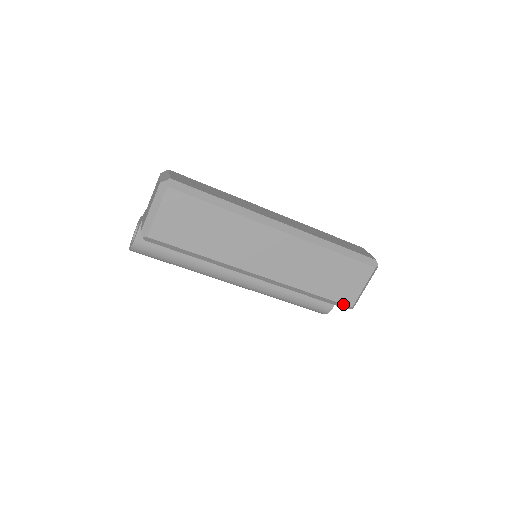
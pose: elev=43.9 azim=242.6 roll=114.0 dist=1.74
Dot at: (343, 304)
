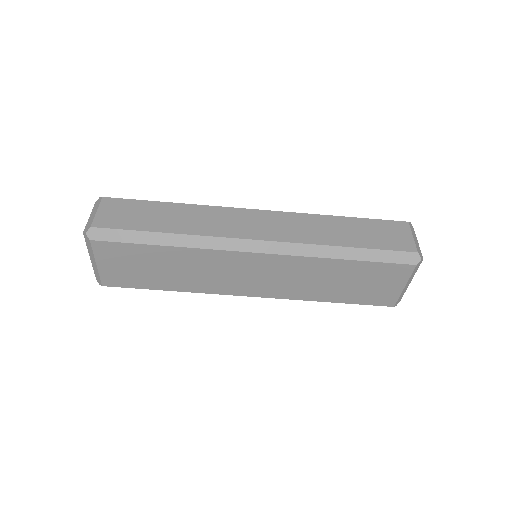
Dot at: (379, 305)
